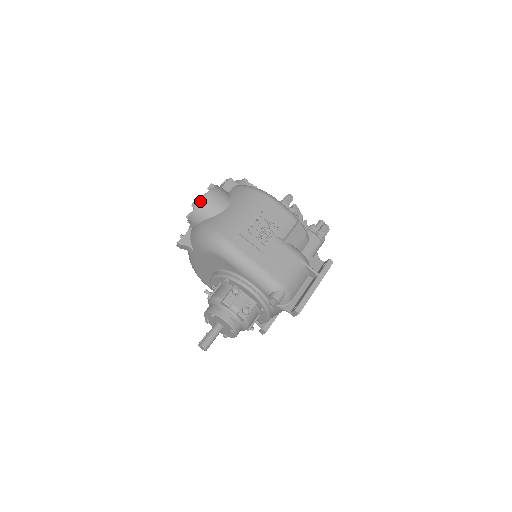
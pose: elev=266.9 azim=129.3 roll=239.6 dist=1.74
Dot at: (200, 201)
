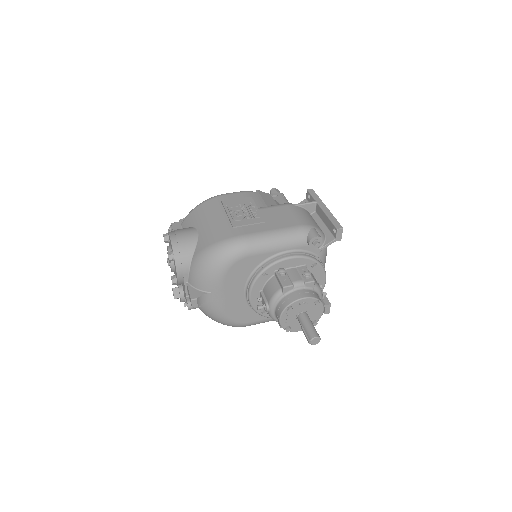
Dot at: (172, 247)
